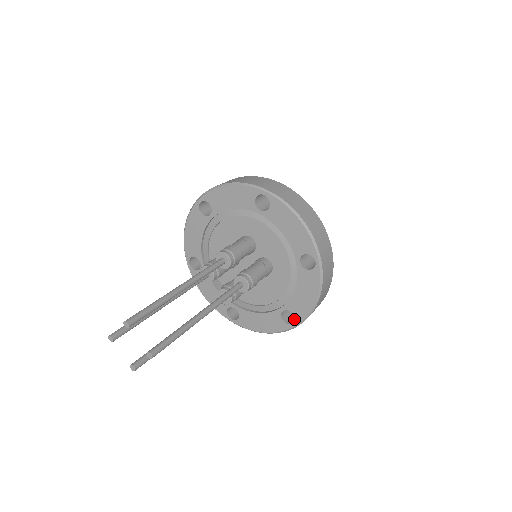
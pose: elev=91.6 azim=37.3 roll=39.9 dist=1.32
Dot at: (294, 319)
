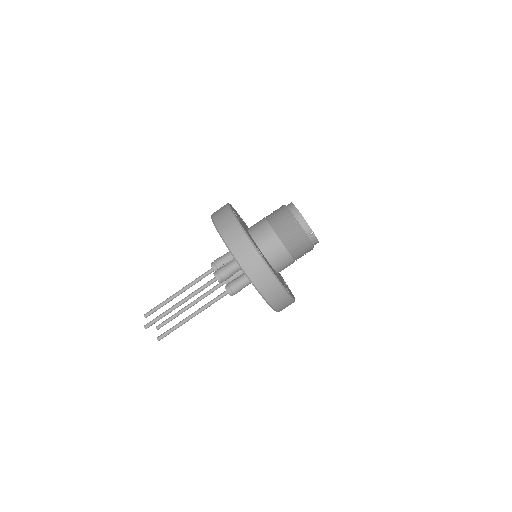
Dot at: occluded
